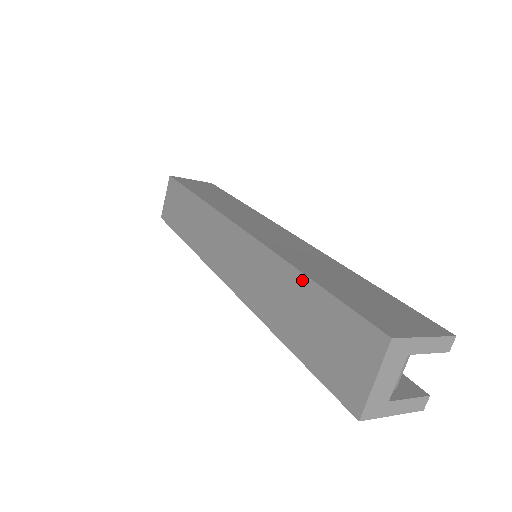
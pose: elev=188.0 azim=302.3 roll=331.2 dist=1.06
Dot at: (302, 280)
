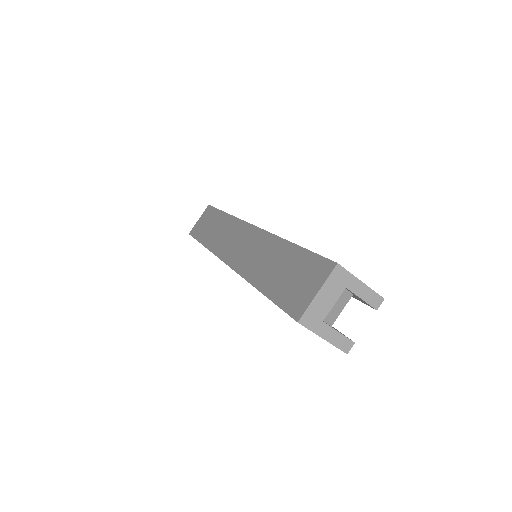
Dot at: (288, 245)
